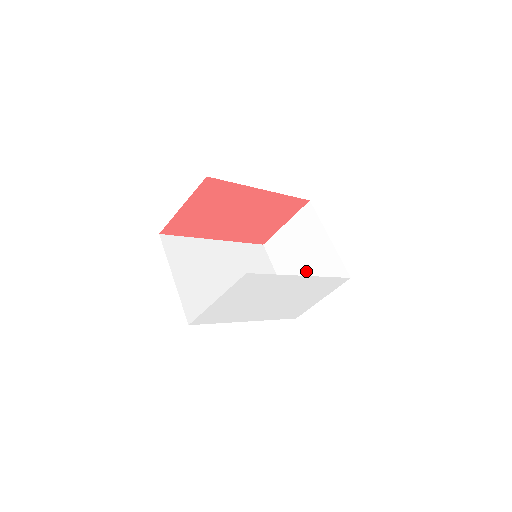
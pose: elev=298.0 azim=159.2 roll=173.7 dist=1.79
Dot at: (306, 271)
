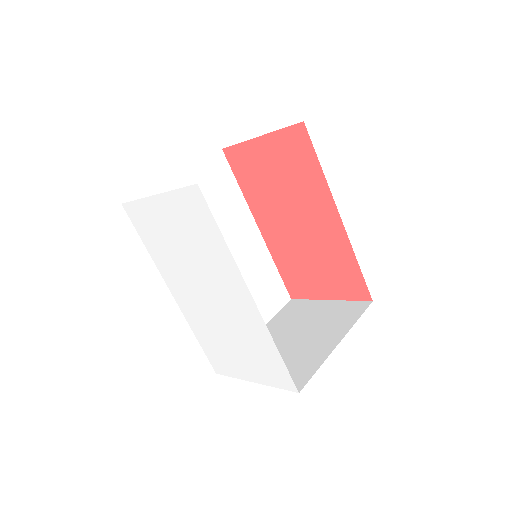
Dot at: (282, 348)
